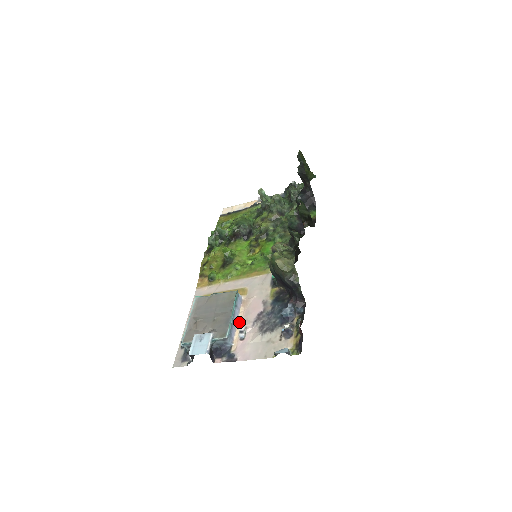
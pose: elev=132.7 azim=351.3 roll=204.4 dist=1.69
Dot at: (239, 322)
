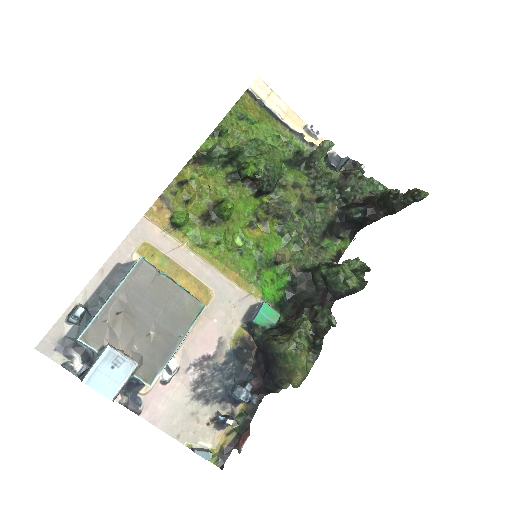
Dot at: occluded
